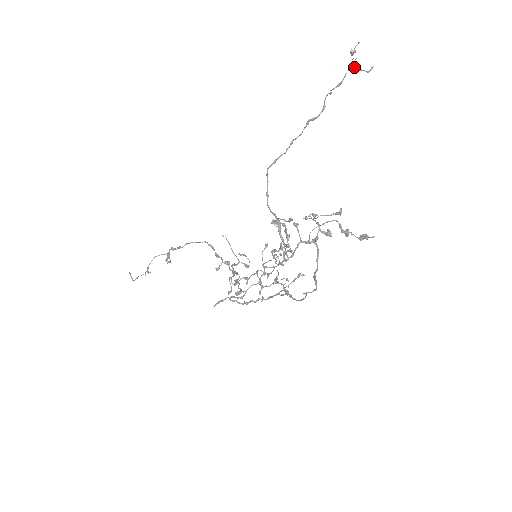
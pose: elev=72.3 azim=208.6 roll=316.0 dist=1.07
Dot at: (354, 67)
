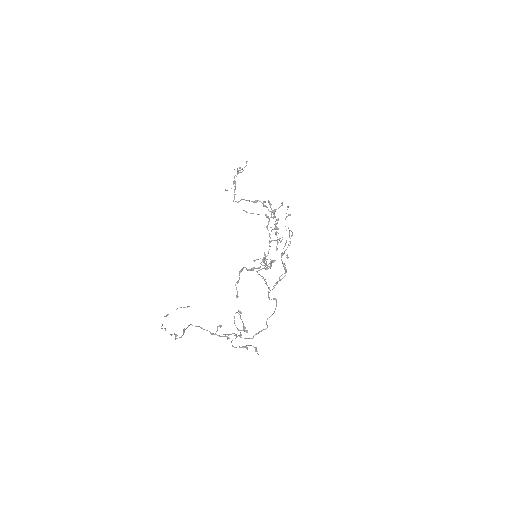
Dot at: occluded
